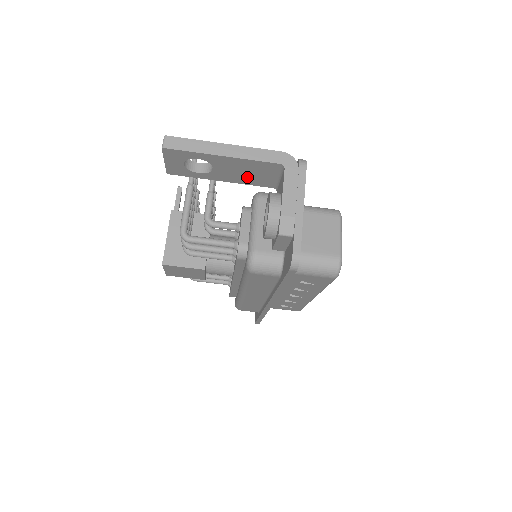
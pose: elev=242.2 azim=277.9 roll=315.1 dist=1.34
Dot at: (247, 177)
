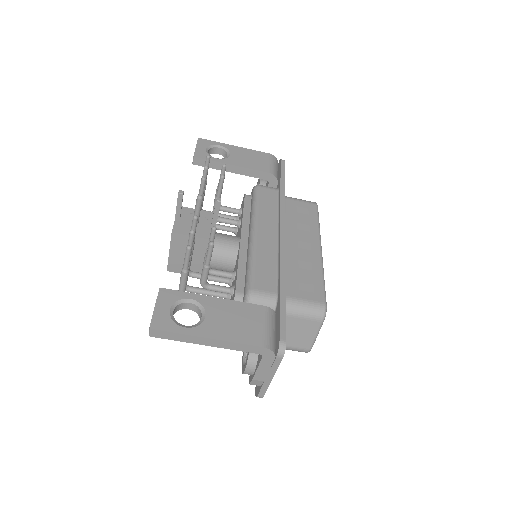
Dot at: occluded
